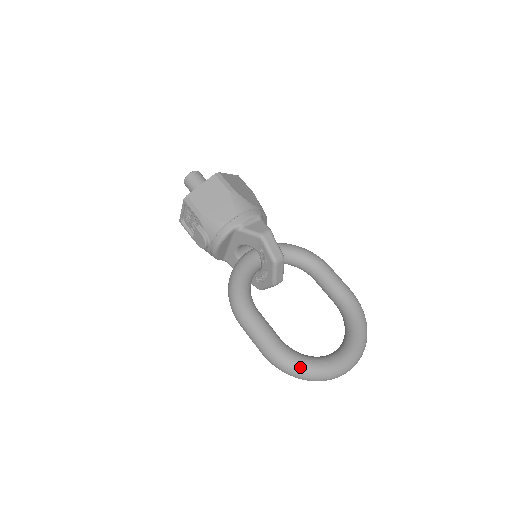
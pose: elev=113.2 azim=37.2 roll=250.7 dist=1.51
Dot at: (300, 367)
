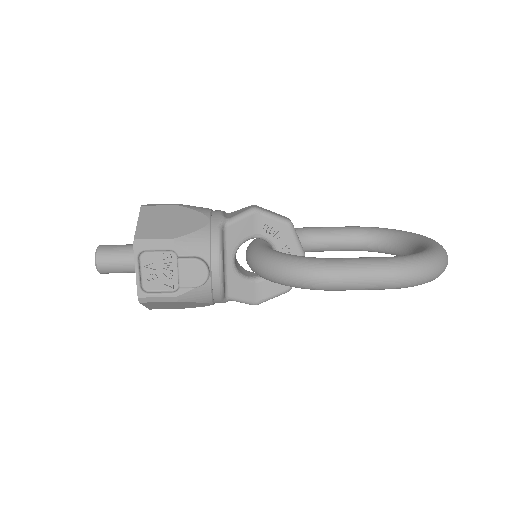
Dot at: (430, 257)
